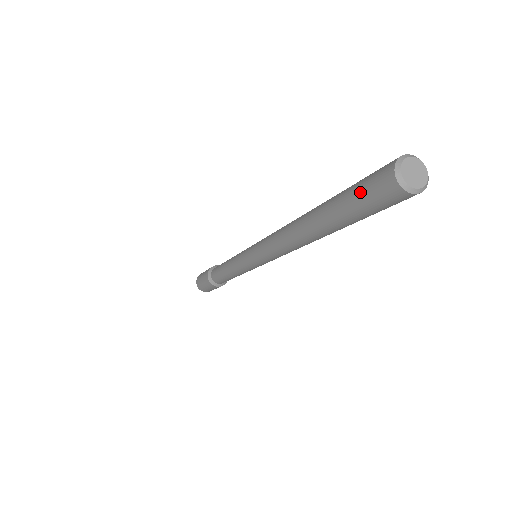
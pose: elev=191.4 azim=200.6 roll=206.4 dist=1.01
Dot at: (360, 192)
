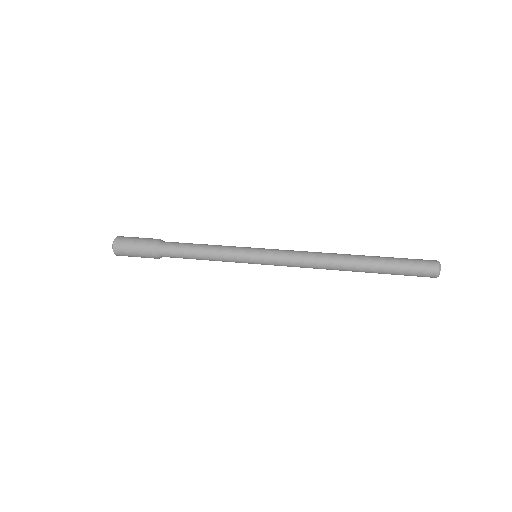
Dot at: (413, 265)
